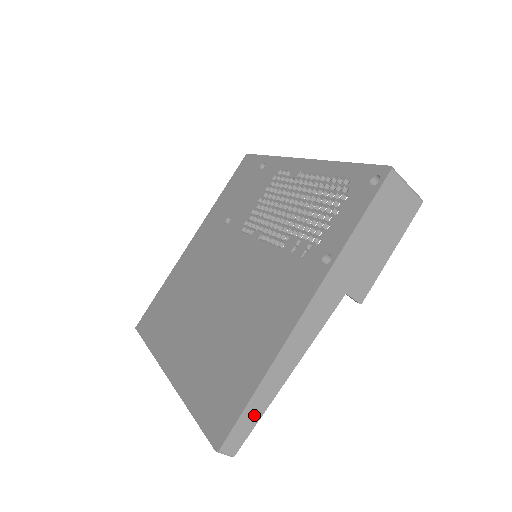
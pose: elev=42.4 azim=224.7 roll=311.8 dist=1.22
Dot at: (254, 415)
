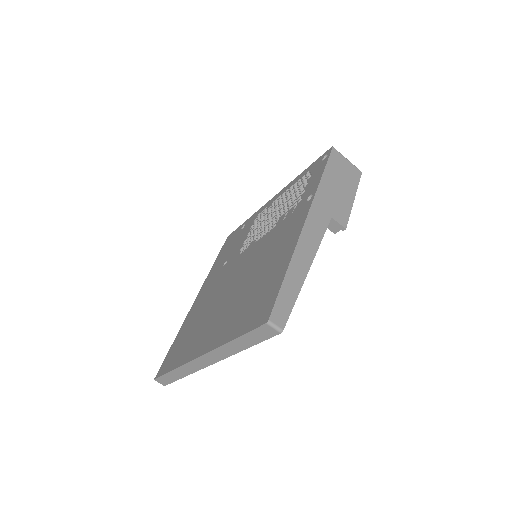
Dot at: (290, 295)
